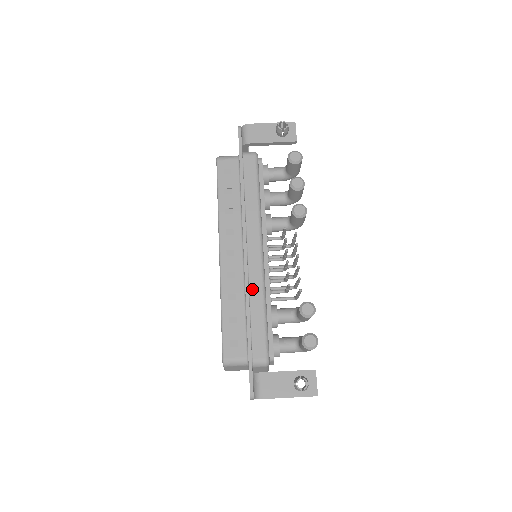
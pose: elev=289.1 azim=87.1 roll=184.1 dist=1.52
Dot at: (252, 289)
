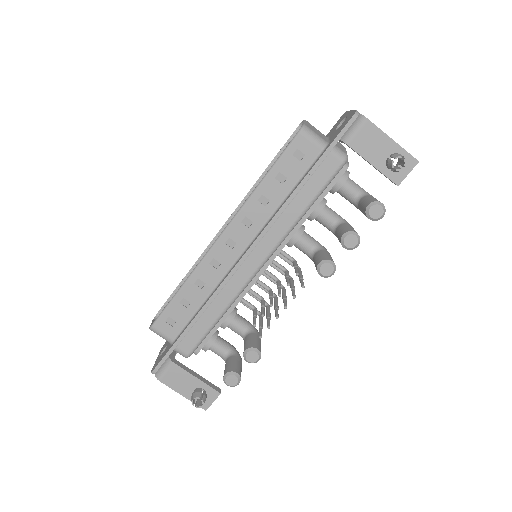
Dot at: (223, 293)
